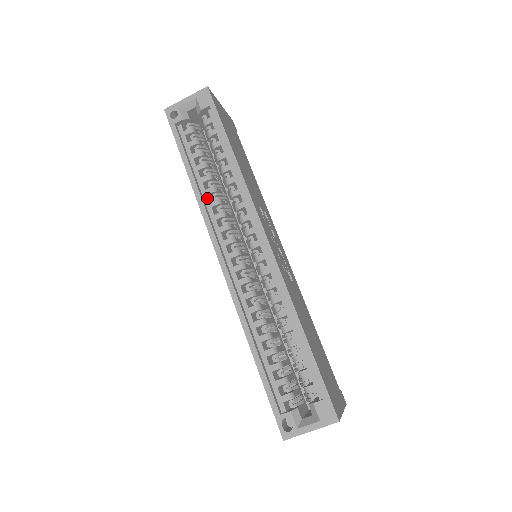
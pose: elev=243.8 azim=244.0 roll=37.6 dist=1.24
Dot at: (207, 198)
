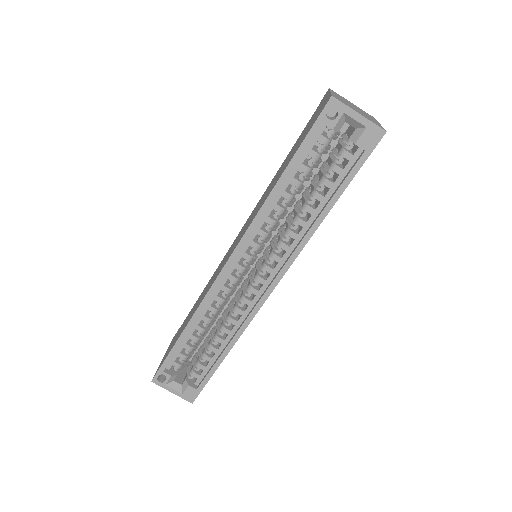
Dot at: (270, 211)
